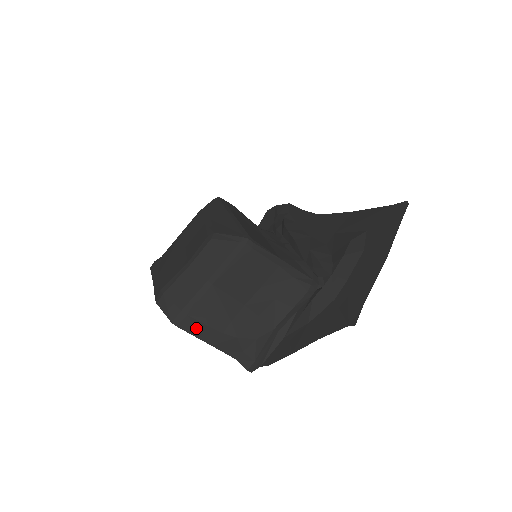
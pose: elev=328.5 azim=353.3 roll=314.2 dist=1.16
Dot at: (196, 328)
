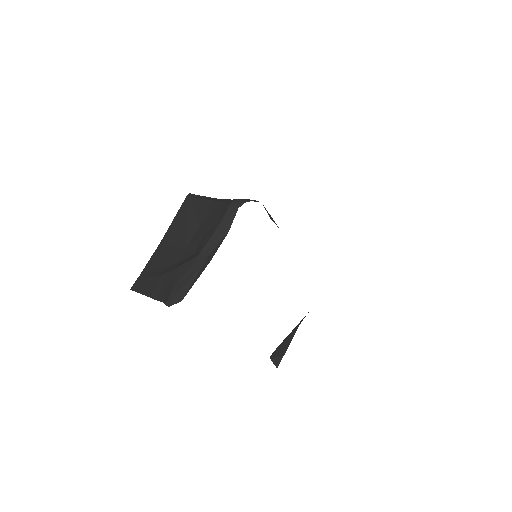
Dot at: (143, 285)
